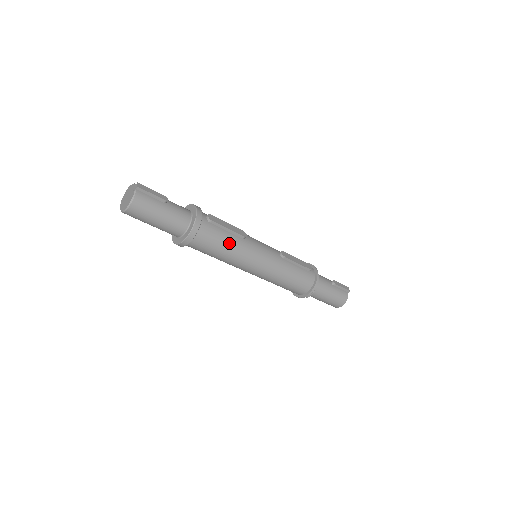
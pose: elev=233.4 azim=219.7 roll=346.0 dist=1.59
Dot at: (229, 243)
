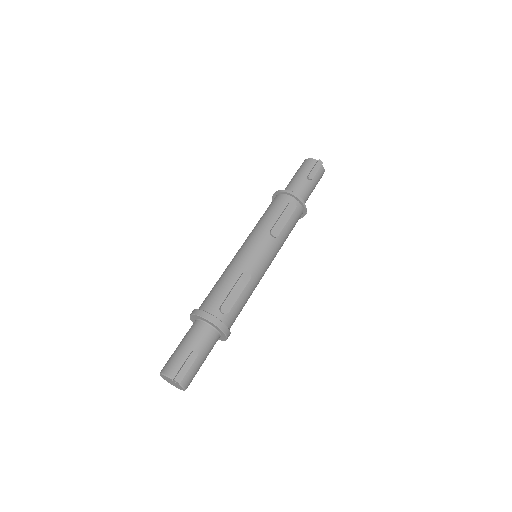
Dot at: (247, 297)
